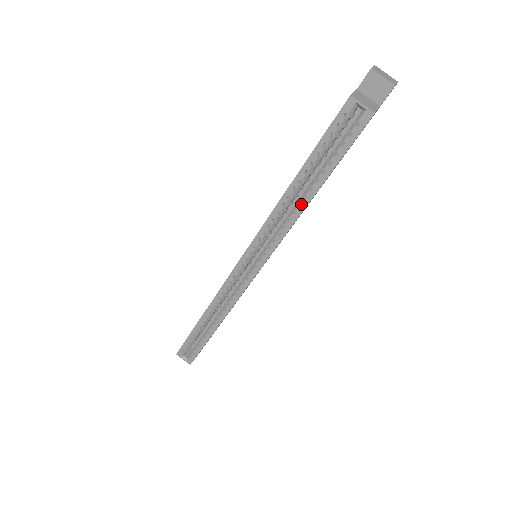
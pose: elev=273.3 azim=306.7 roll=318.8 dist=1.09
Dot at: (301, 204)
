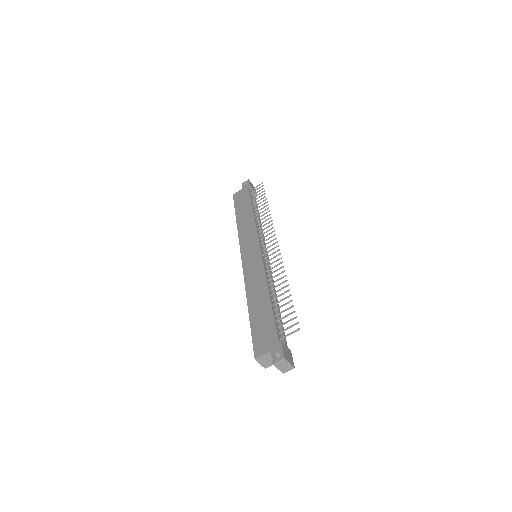
Dot at: occluded
